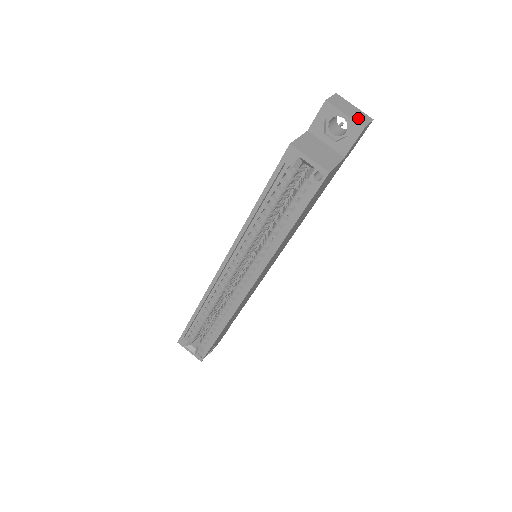
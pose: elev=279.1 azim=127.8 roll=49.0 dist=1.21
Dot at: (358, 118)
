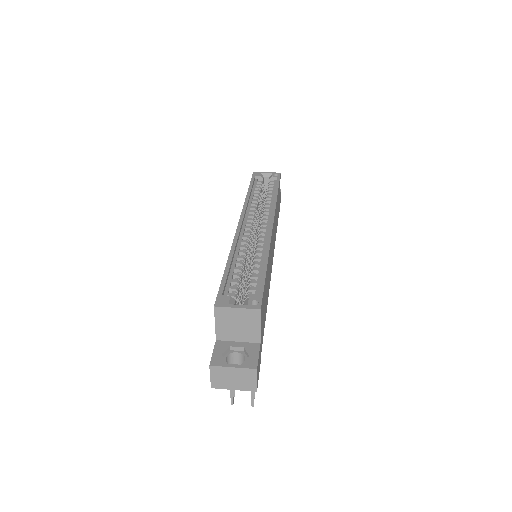
Dot at: occluded
